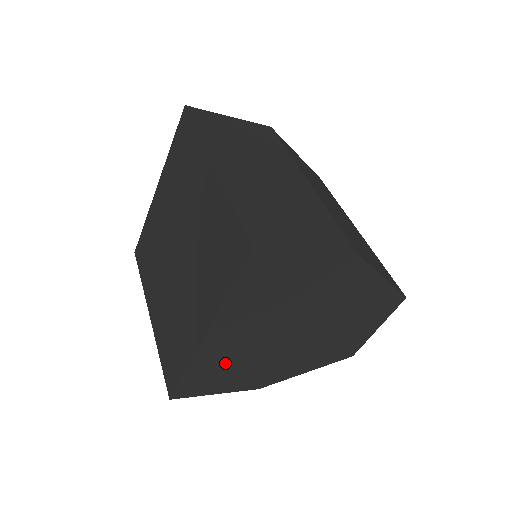
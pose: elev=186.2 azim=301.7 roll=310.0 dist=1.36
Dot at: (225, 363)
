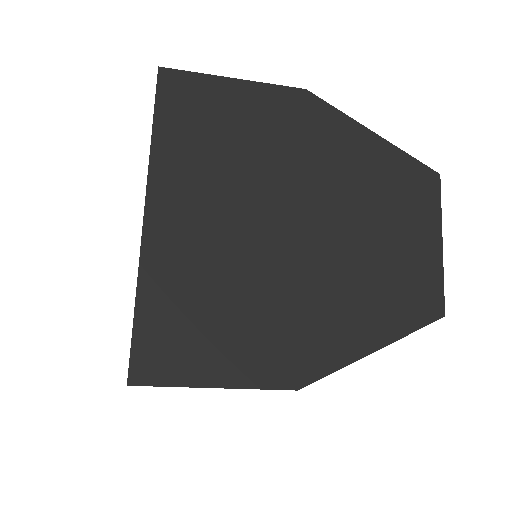
Dot at: (199, 291)
